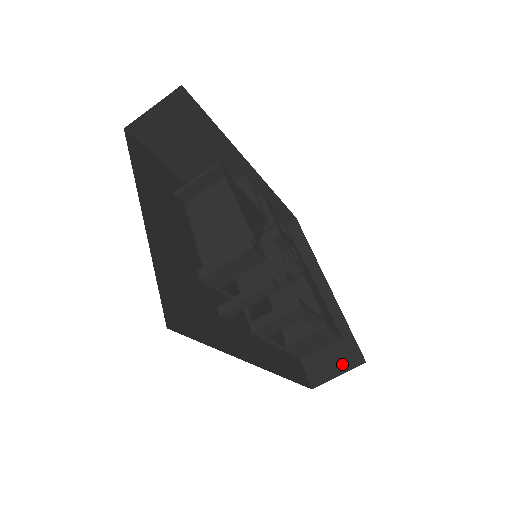
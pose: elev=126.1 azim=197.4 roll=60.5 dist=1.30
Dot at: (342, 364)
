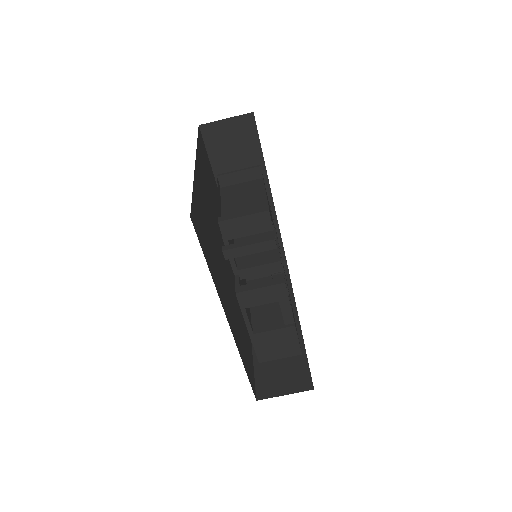
Dot at: (292, 386)
